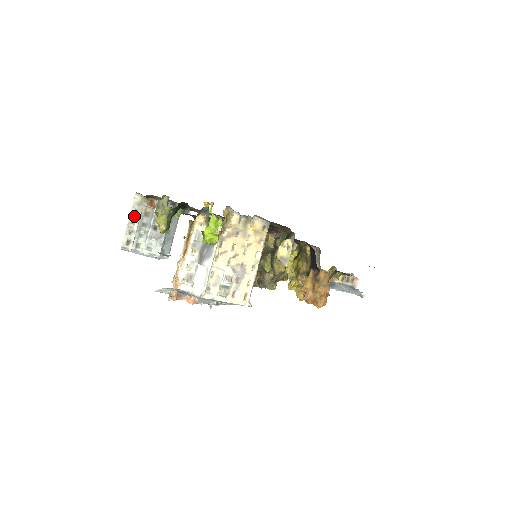
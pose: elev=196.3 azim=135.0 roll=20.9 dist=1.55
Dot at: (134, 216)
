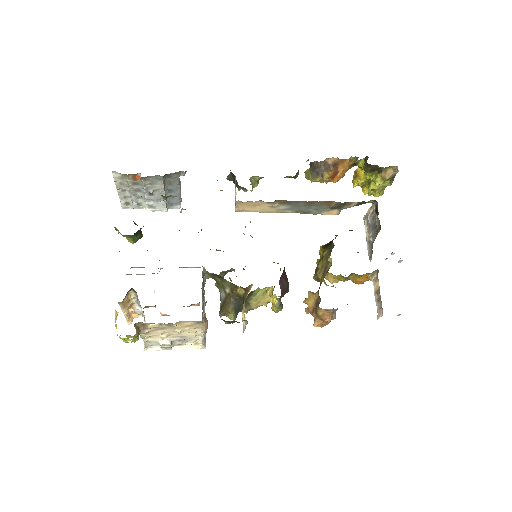
Dot at: (122, 187)
